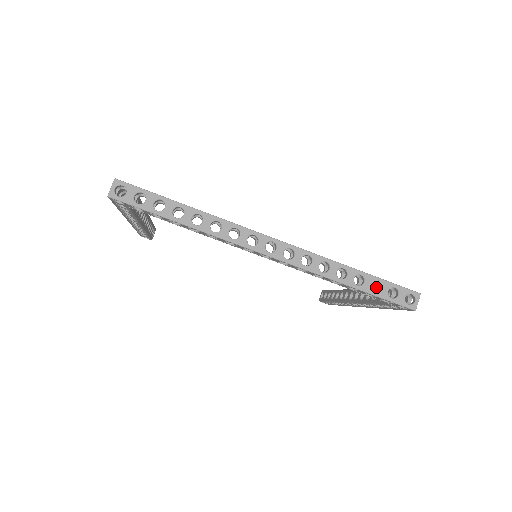
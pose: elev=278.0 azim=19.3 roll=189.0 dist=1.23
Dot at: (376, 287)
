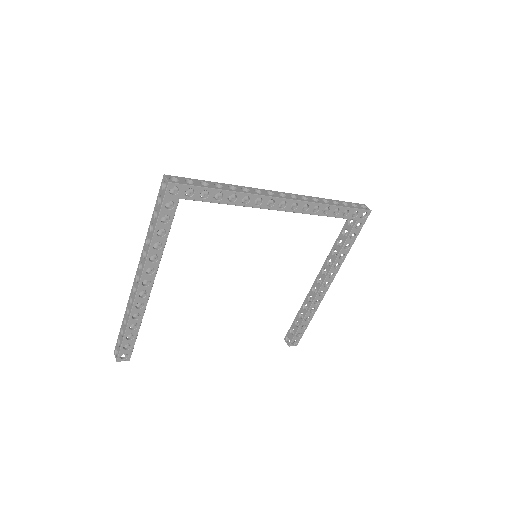
Dot at: (343, 212)
